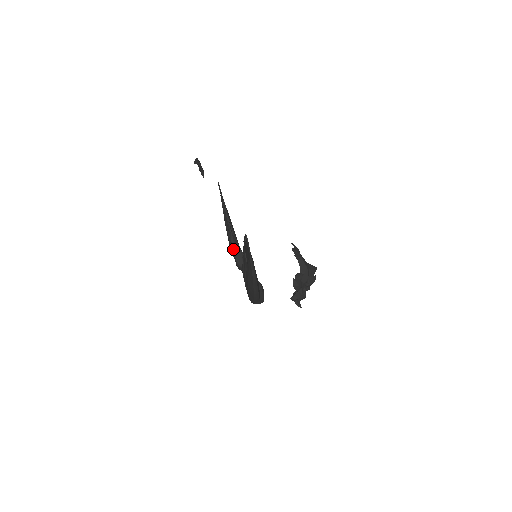
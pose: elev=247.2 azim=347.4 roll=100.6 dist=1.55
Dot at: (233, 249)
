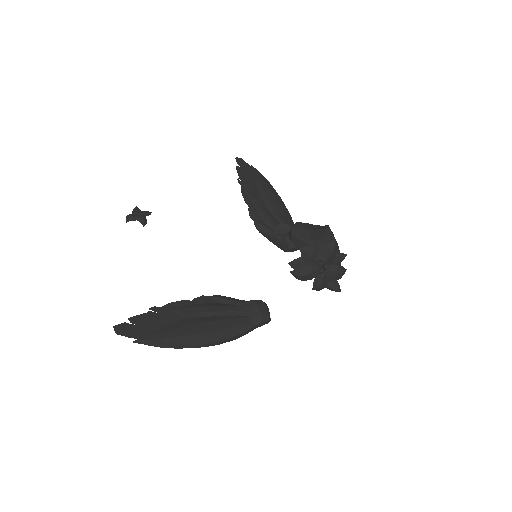
Dot at: occluded
